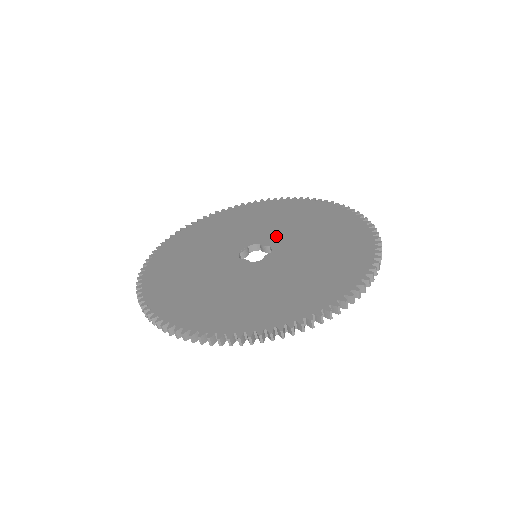
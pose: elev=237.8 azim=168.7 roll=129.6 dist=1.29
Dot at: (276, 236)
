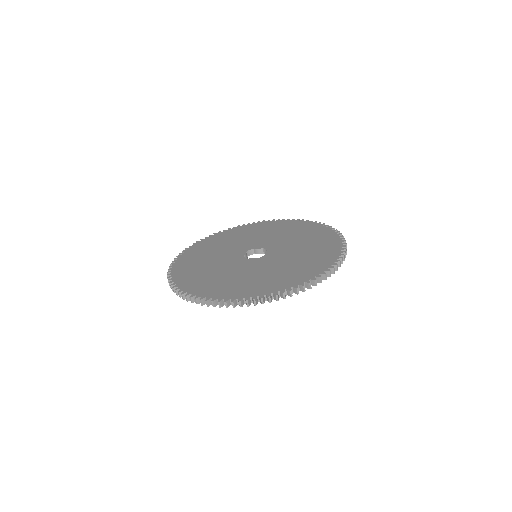
Dot at: (262, 242)
